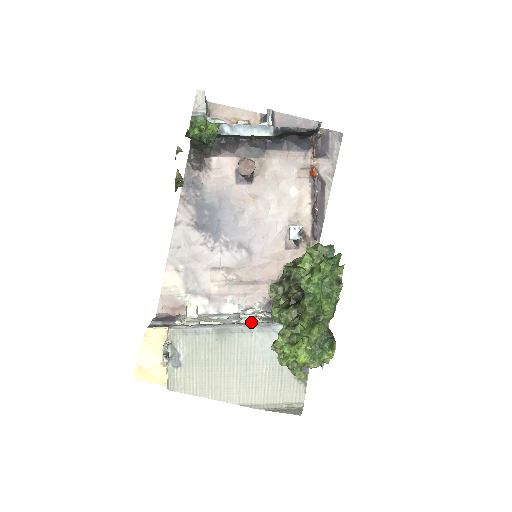
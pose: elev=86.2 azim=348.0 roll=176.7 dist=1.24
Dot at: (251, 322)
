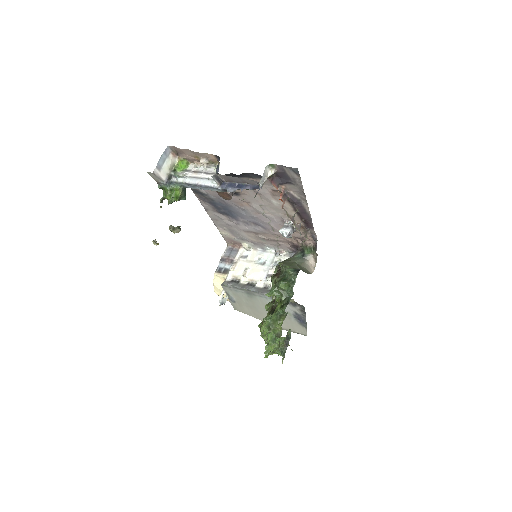
Dot at: (271, 283)
